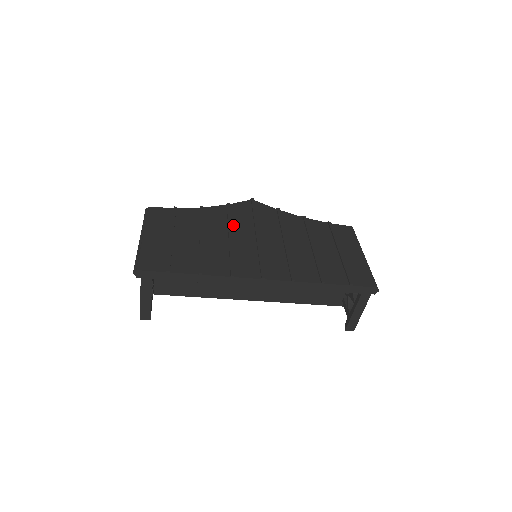
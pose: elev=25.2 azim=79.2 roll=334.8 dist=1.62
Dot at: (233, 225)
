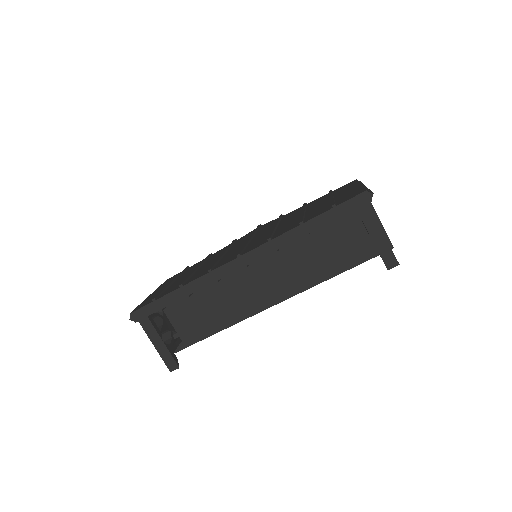
Dot at: (232, 247)
